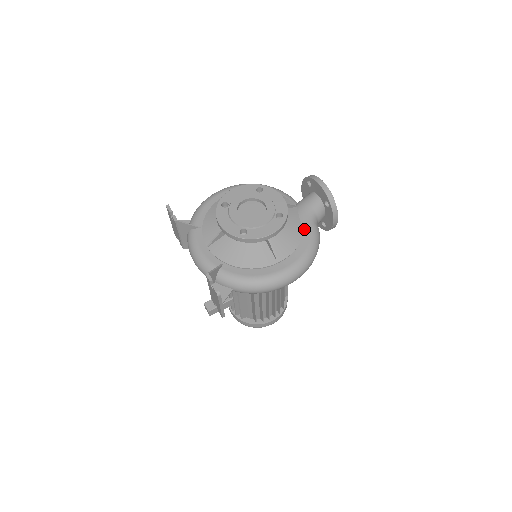
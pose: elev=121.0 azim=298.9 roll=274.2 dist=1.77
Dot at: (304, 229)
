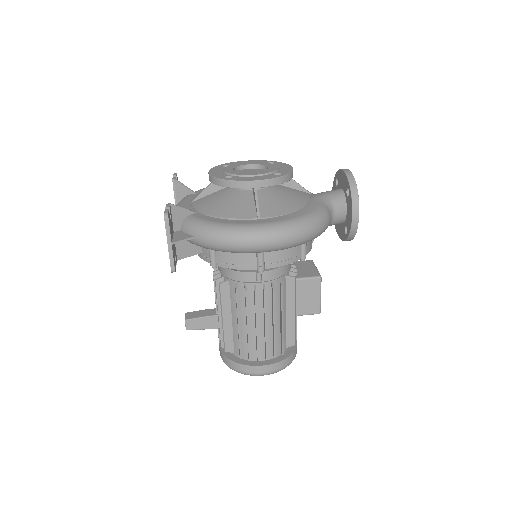
Dot at: (308, 204)
